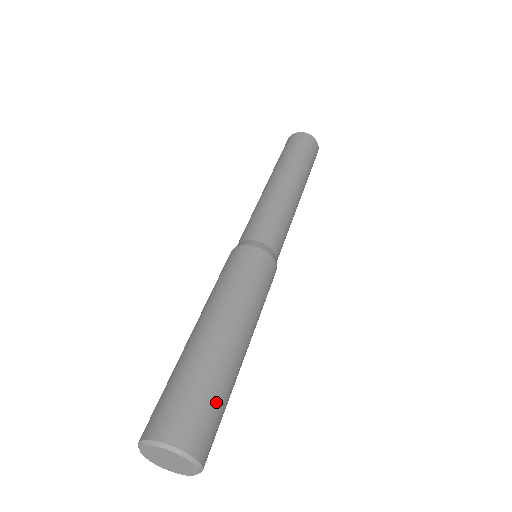
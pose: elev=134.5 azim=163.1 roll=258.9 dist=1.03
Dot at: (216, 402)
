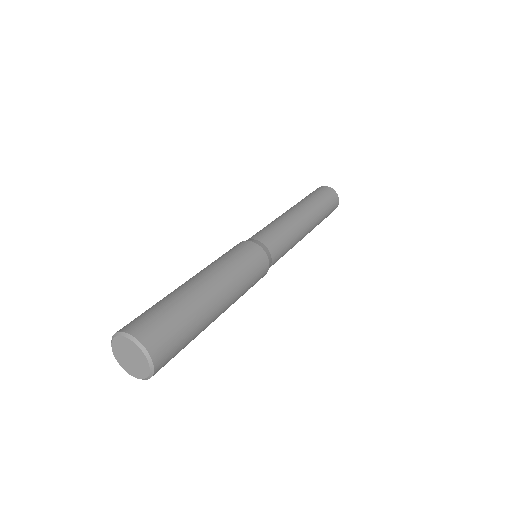
Dot at: (185, 339)
